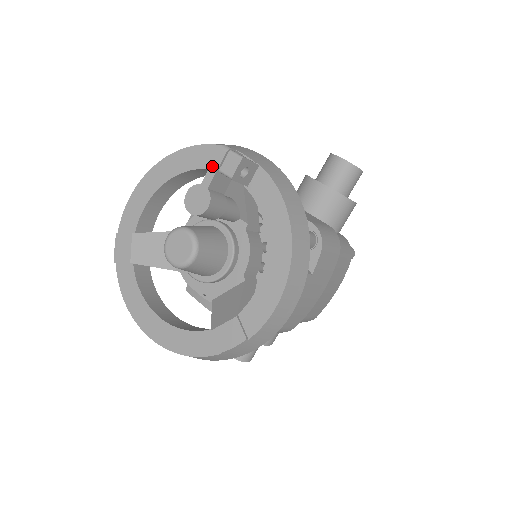
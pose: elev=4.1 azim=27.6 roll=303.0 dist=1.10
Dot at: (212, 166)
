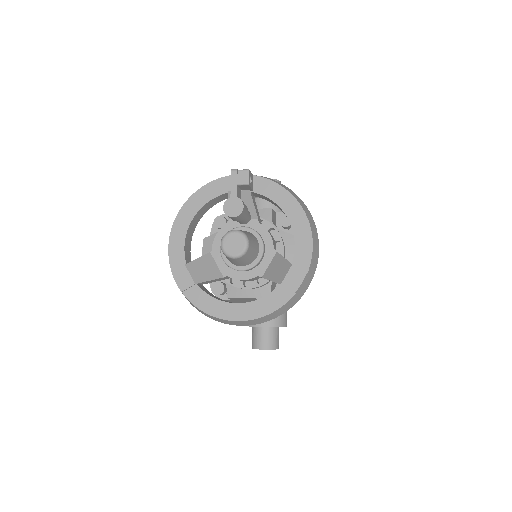
Dot at: (232, 183)
